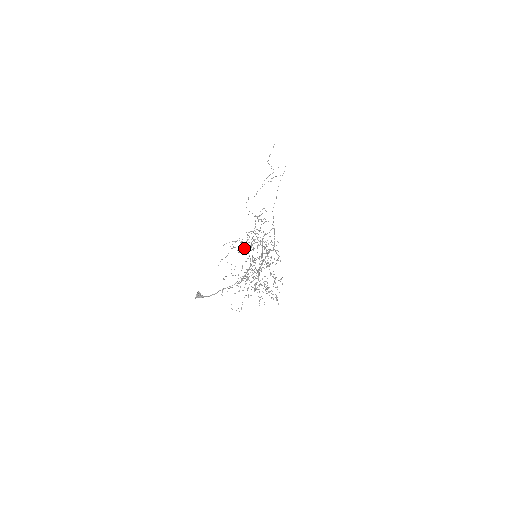
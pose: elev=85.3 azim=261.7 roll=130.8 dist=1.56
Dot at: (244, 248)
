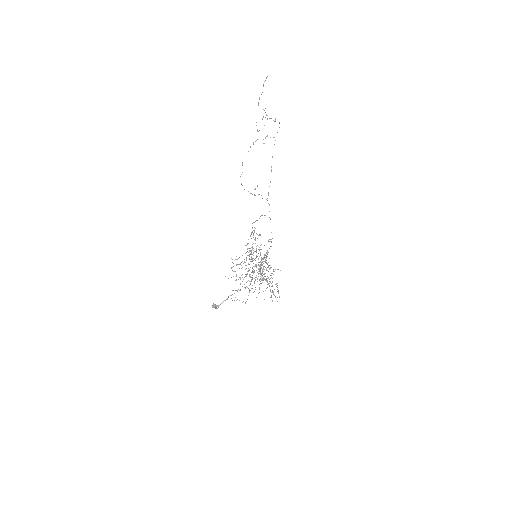
Dot at: occluded
